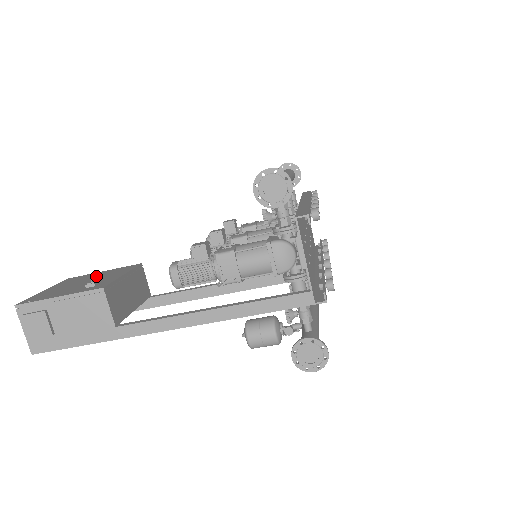
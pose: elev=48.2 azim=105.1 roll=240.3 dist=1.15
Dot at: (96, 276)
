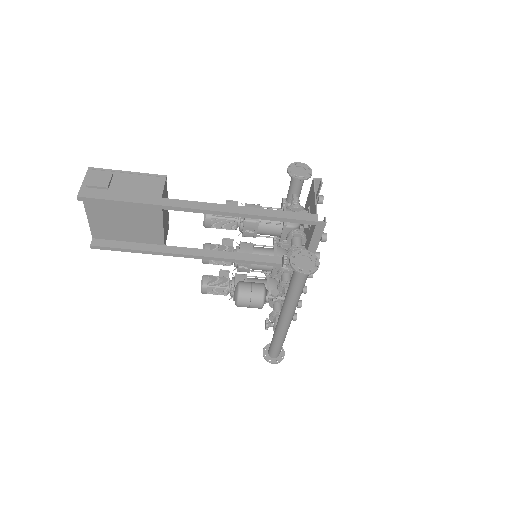
Dot at: occluded
